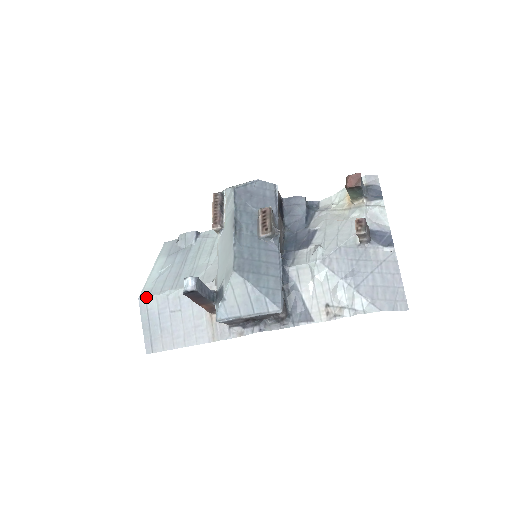
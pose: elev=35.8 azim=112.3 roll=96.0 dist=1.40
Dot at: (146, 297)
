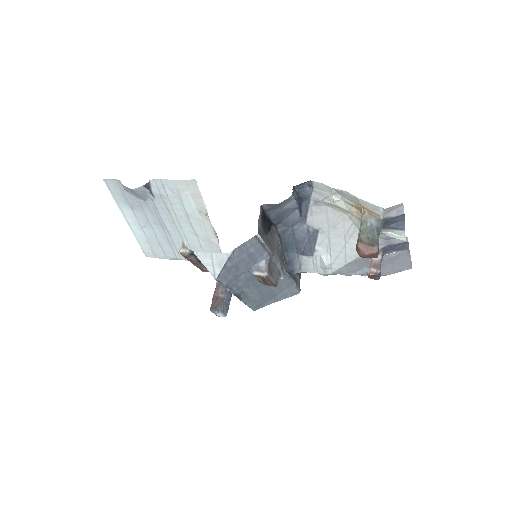
Dot at: occluded
